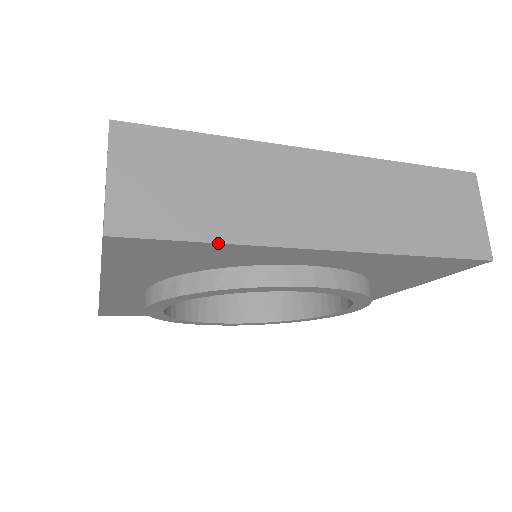
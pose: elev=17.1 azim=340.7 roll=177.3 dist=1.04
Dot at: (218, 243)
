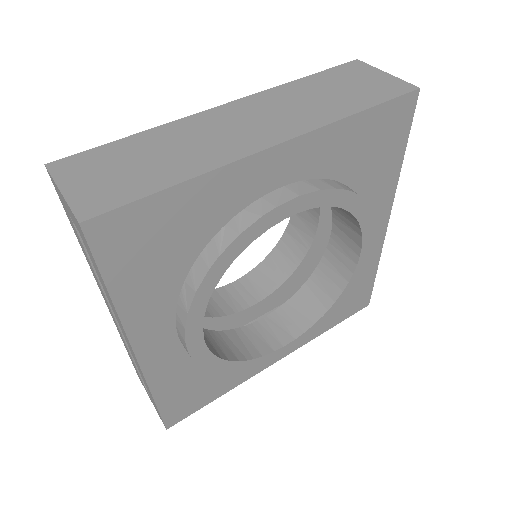
Dot at: (181, 183)
